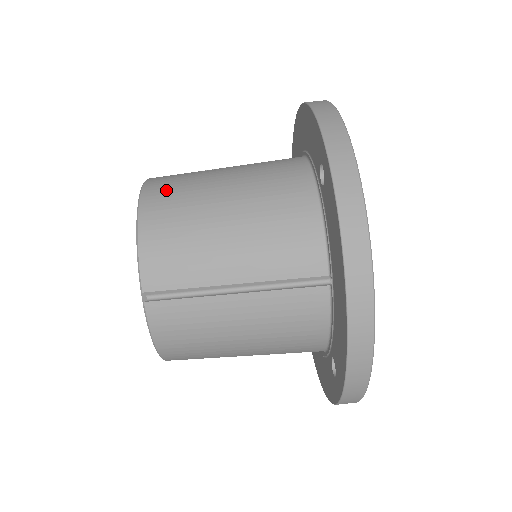
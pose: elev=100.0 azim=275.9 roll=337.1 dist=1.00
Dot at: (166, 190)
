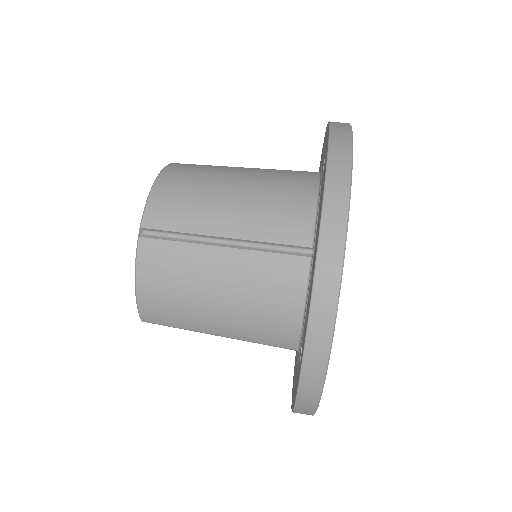
Dot at: (191, 165)
